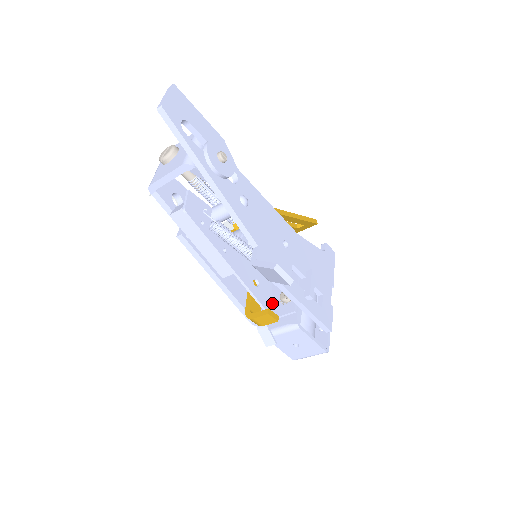
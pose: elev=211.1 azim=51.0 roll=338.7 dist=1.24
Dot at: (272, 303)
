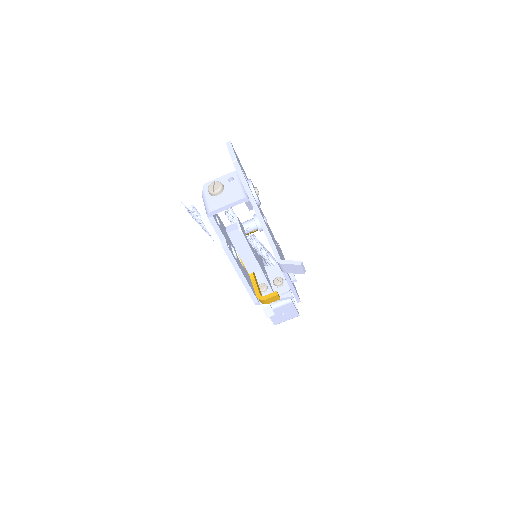
Dot at: occluded
